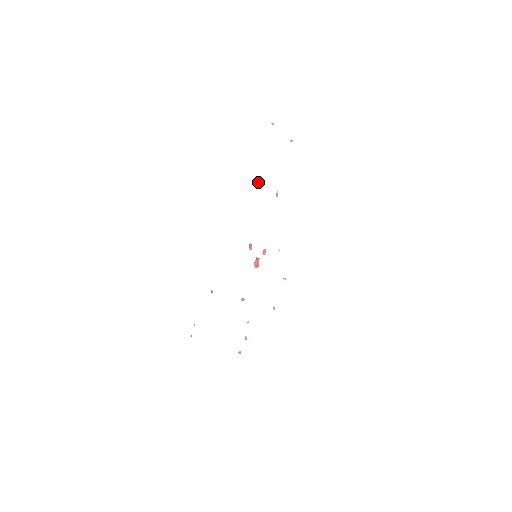
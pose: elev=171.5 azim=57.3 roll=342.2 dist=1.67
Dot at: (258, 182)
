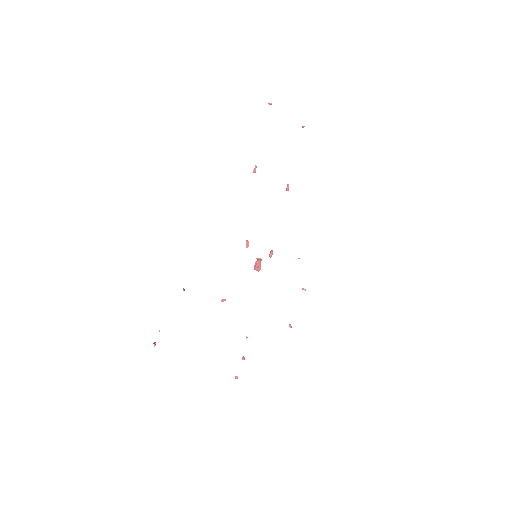
Dot at: (255, 169)
